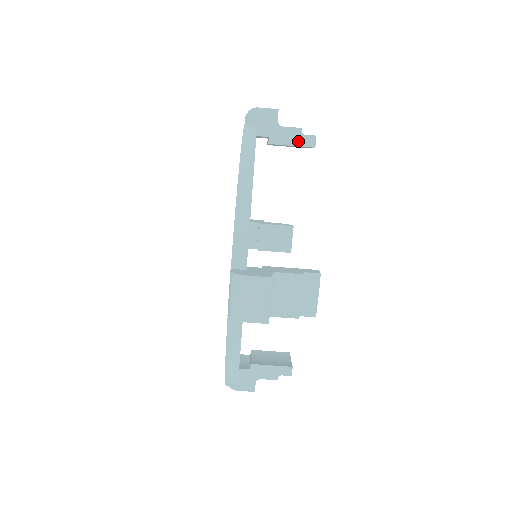
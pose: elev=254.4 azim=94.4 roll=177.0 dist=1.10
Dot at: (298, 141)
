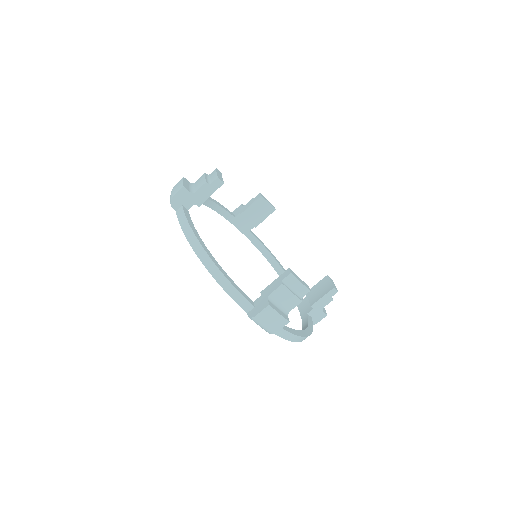
Dot at: (212, 190)
